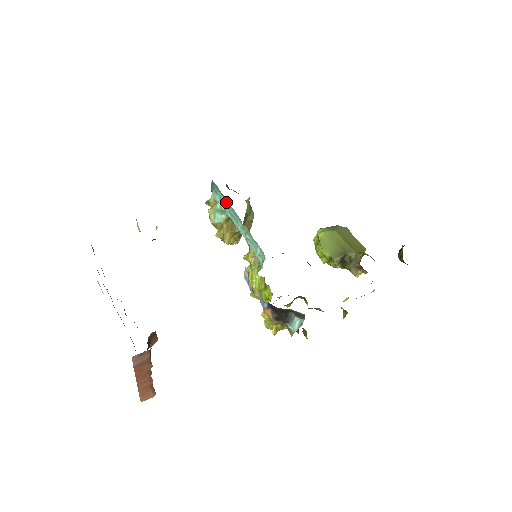
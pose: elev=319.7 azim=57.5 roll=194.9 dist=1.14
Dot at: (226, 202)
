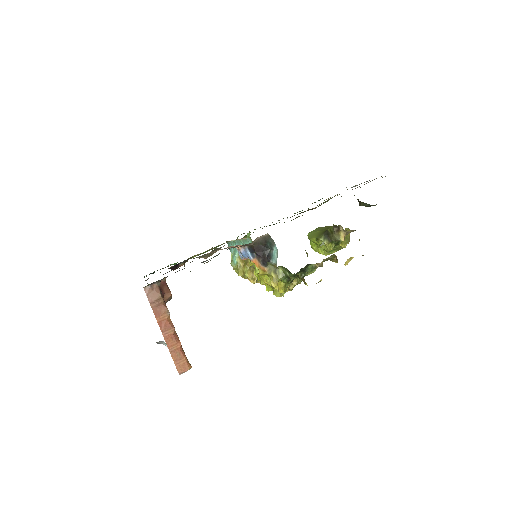
Dot at: (234, 244)
